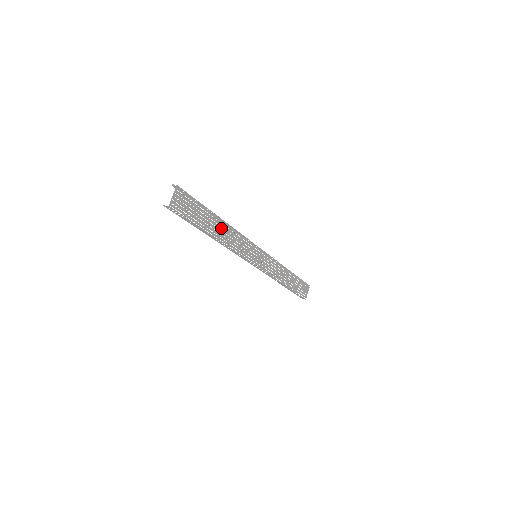
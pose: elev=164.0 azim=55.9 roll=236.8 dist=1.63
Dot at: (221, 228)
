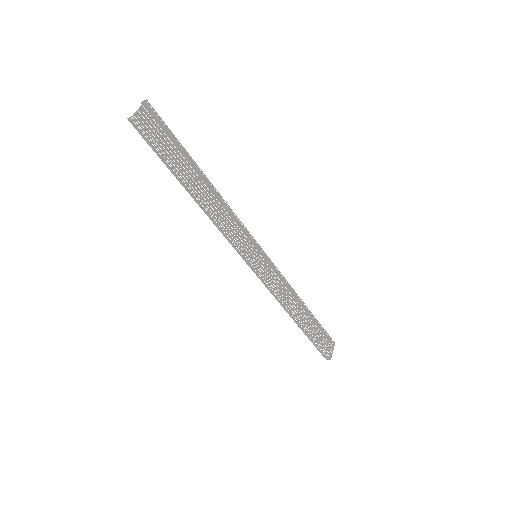
Dot at: (206, 188)
